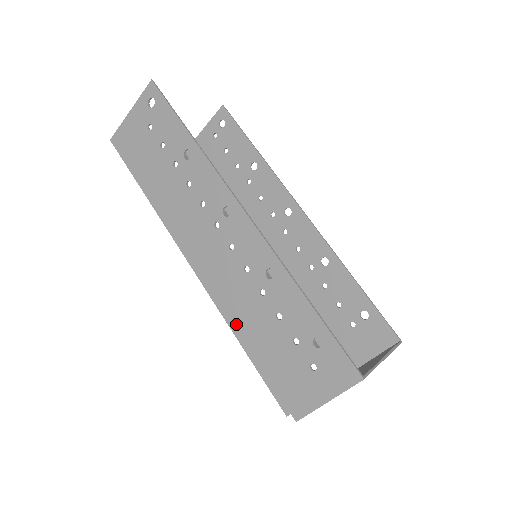
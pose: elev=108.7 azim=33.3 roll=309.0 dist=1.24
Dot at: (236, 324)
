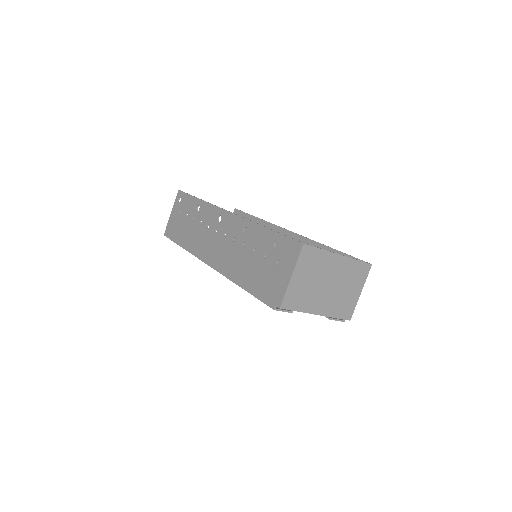
Dot at: (236, 277)
